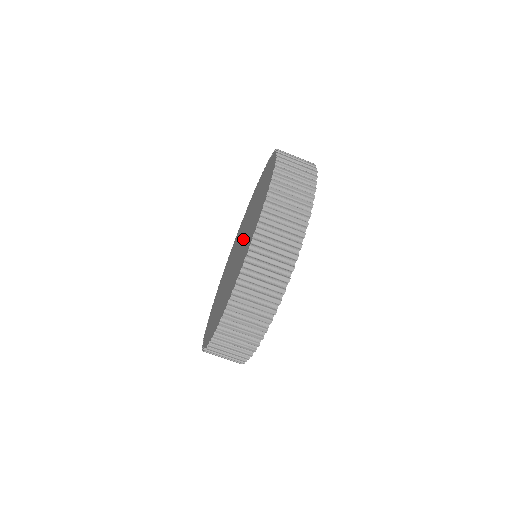
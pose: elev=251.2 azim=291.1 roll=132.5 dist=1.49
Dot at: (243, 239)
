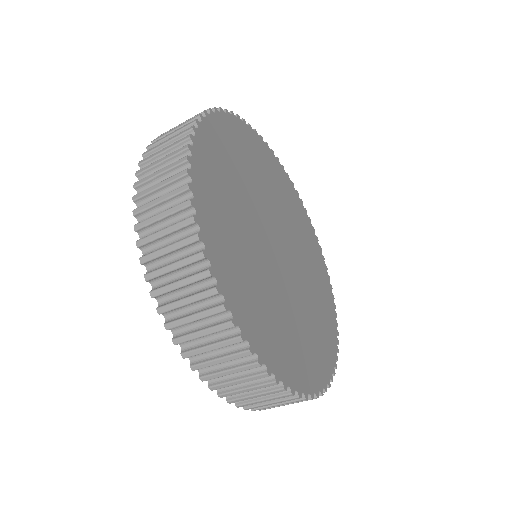
Dot at: occluded
